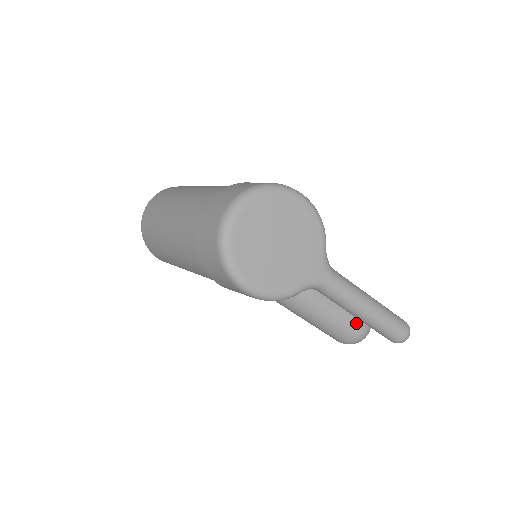
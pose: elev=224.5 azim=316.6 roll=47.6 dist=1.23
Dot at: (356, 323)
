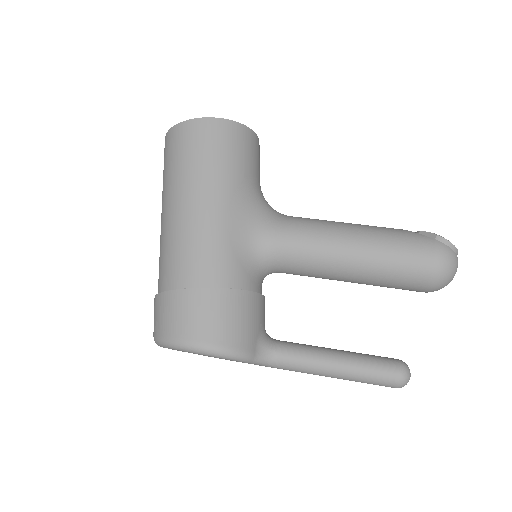
Dot at: (412, 290)
